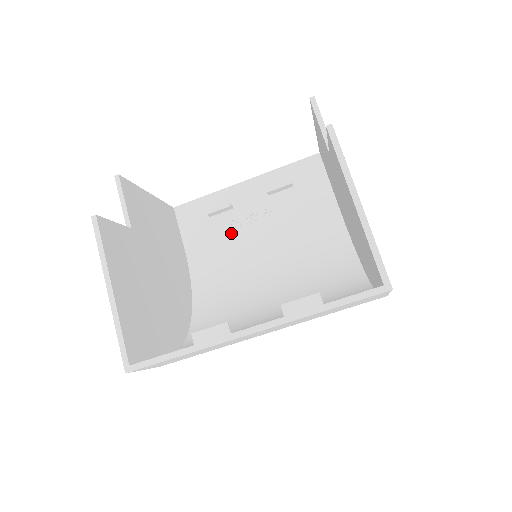
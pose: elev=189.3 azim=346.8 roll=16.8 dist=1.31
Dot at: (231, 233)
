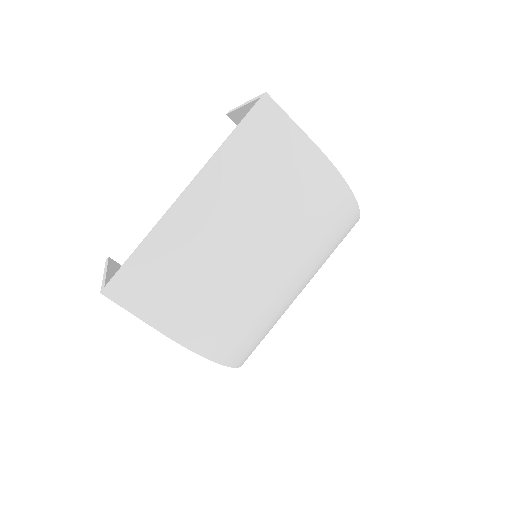
Dot at: occluded
